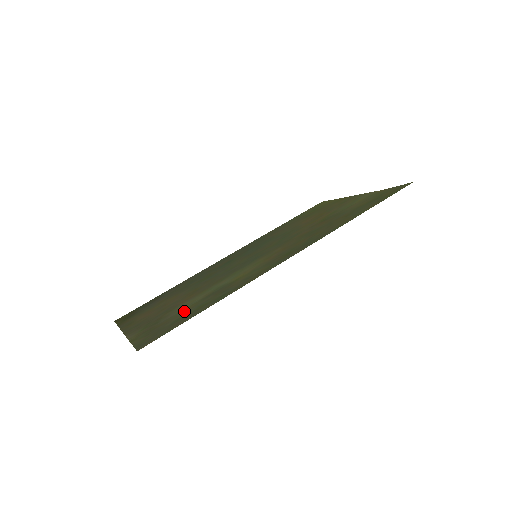
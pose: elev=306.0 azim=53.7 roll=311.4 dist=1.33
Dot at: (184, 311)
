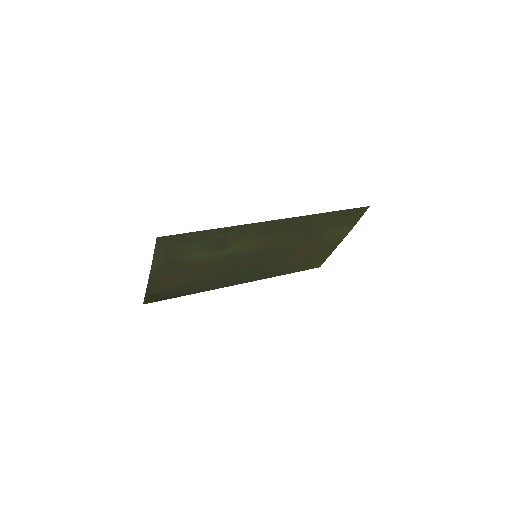
Dot at: (194, 249)
